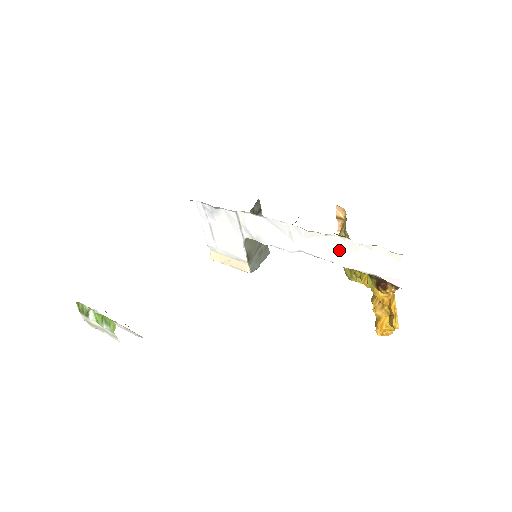
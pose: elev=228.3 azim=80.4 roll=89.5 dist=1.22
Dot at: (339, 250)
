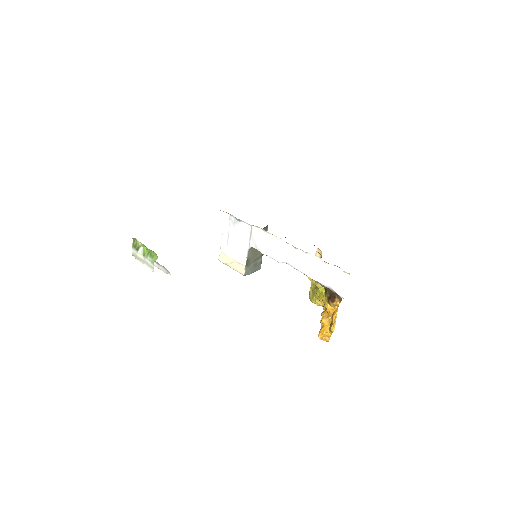
Dot at: (312, 265)
